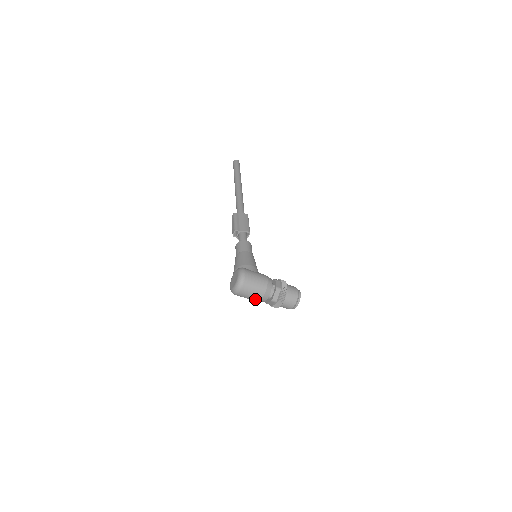
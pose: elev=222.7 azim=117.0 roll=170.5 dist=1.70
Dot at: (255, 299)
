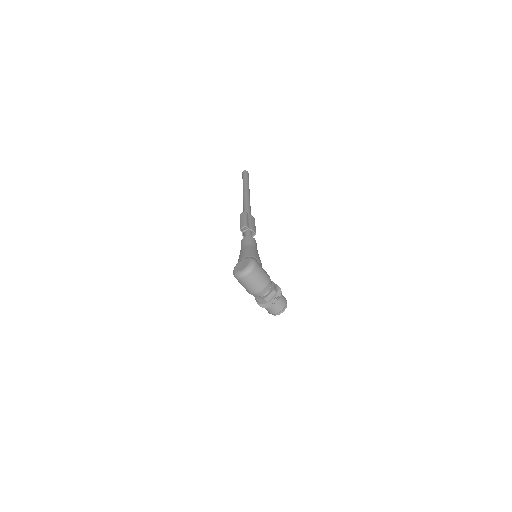
Dot at: (252, 290)
